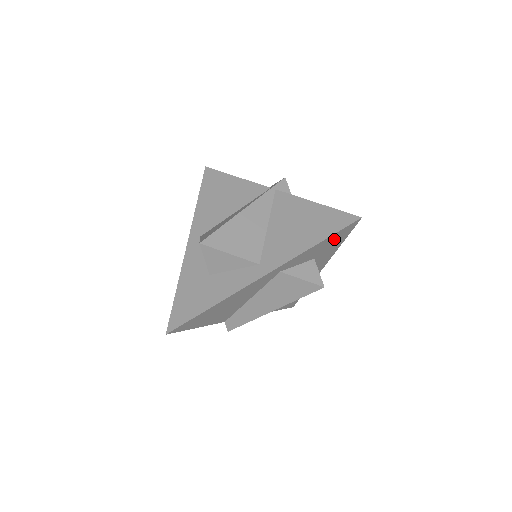
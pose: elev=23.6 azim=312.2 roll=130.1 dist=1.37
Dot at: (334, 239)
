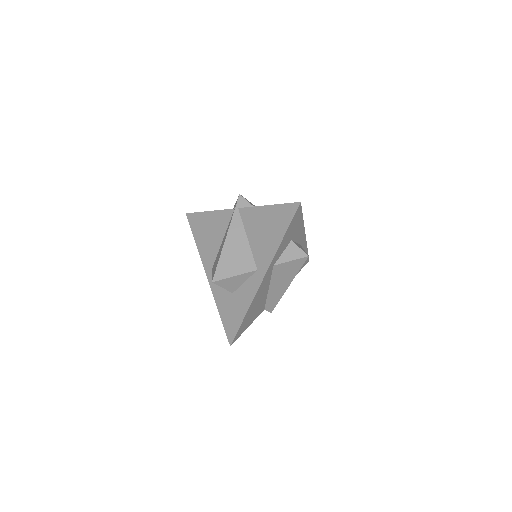
Dot at: (294, 224)
